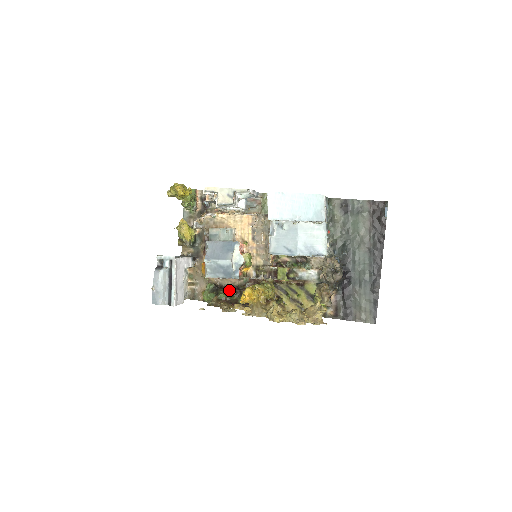
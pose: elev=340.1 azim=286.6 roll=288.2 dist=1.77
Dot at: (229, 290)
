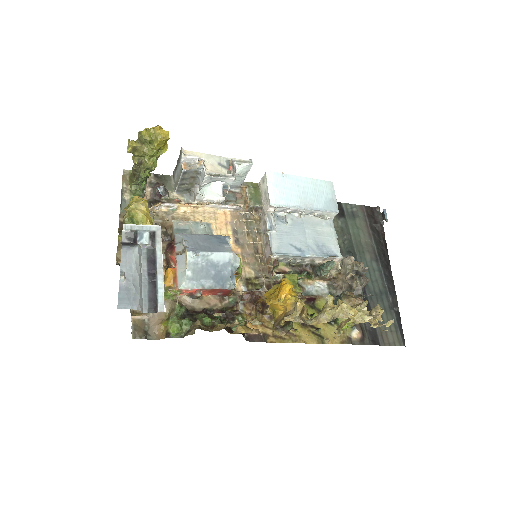
Dot at: (213, 313)
